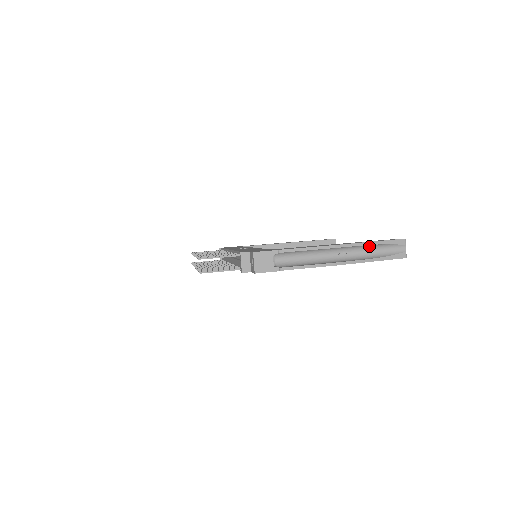
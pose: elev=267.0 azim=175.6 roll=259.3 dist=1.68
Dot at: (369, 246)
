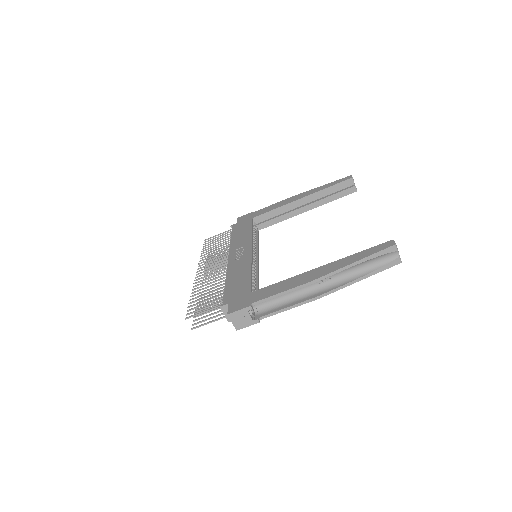
Dot at: (352, 266)
